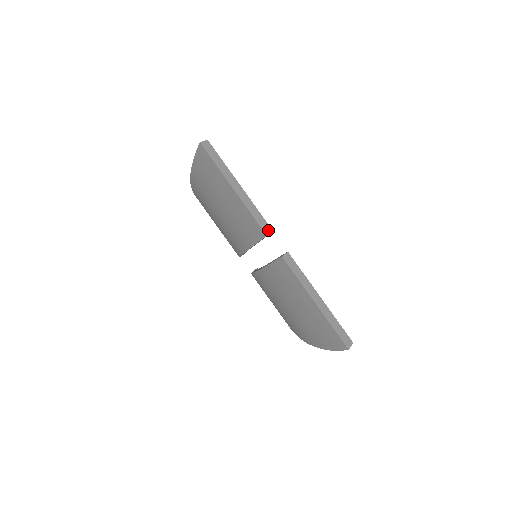
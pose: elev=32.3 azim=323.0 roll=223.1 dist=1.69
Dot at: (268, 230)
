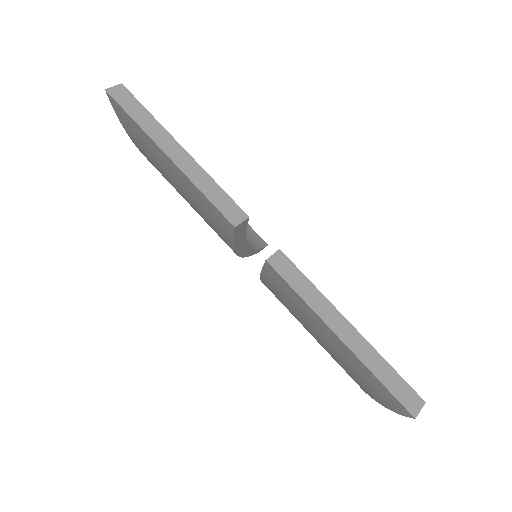
Dot at: (238, 217)
